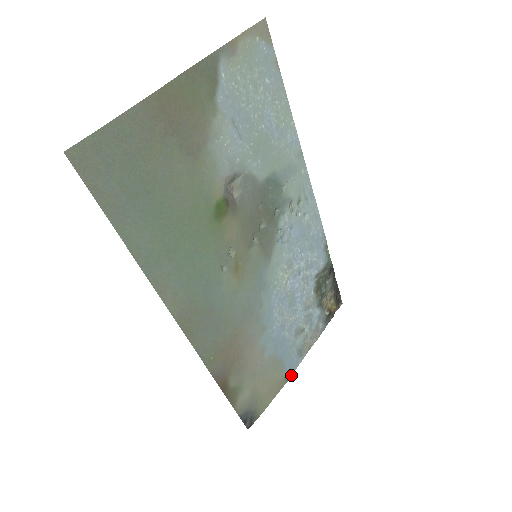
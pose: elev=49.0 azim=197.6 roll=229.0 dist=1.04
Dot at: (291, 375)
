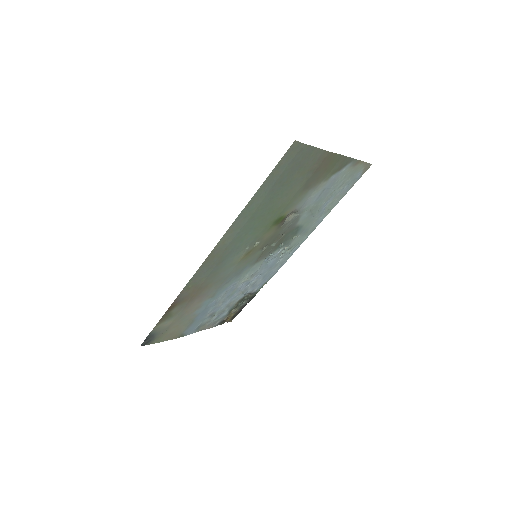
Dot at: (183, 336)
